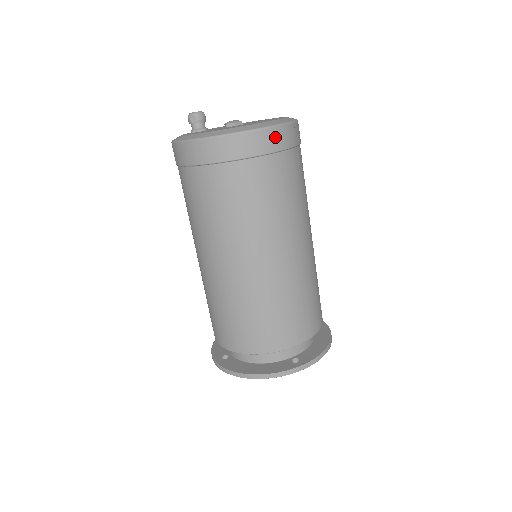
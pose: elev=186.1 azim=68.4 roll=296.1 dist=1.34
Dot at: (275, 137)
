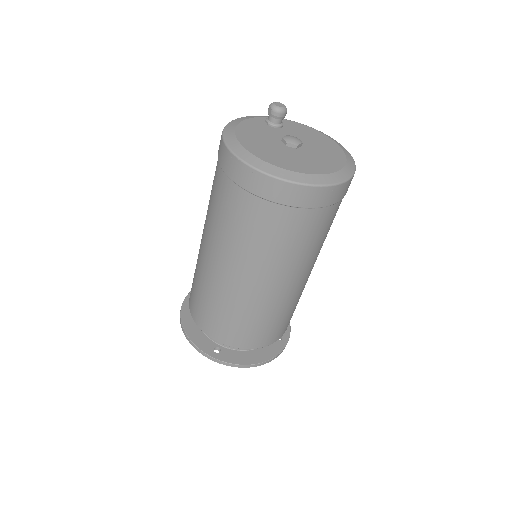
Dot at: (277, 189)
